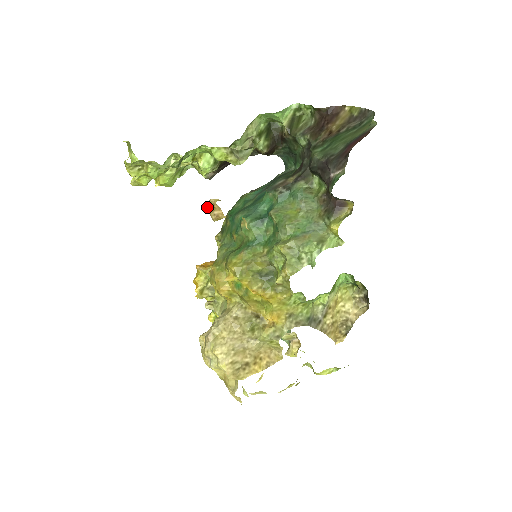
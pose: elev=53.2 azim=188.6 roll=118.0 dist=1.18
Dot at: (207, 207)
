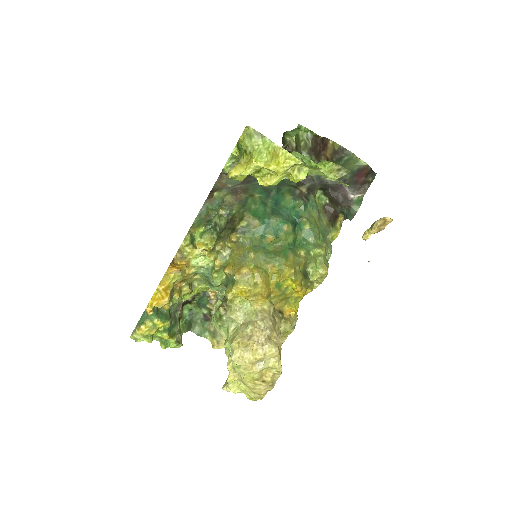
Dot at: (380, 223)
